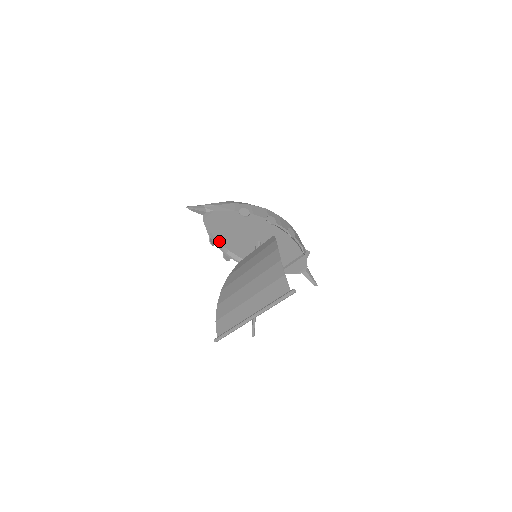
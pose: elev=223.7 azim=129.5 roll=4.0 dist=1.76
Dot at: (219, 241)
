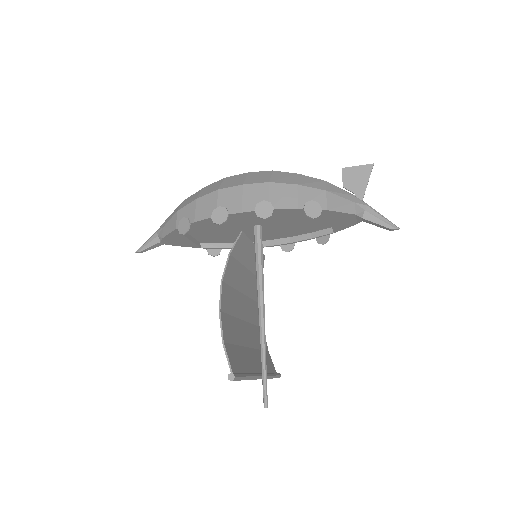
Dot at: (224, 242)
